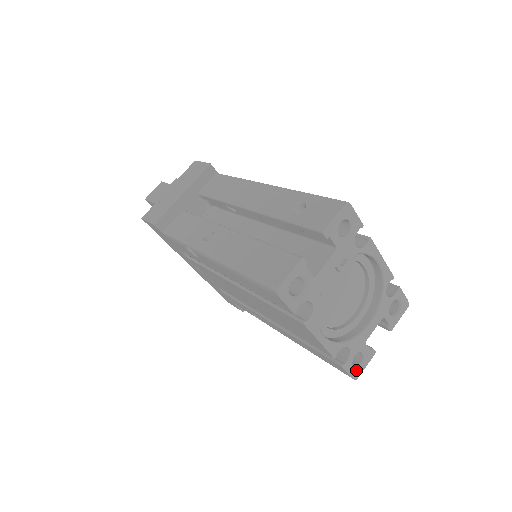
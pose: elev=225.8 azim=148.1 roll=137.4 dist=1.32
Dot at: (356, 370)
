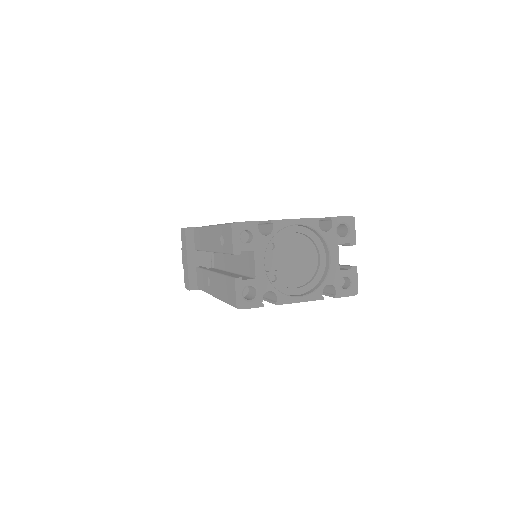
Dot at: (351, 289)
